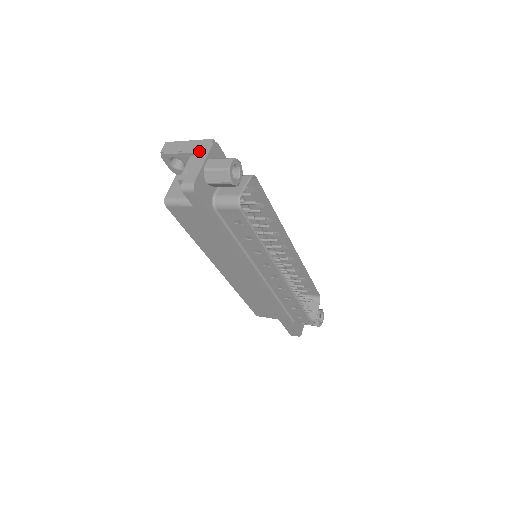
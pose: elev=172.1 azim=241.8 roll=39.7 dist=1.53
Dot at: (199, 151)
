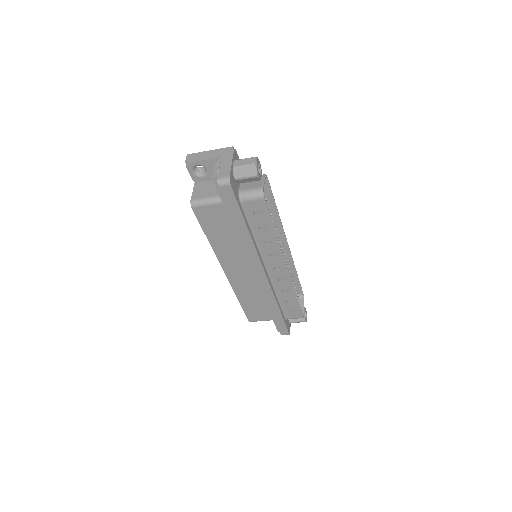
Dot at: (223, 156)
